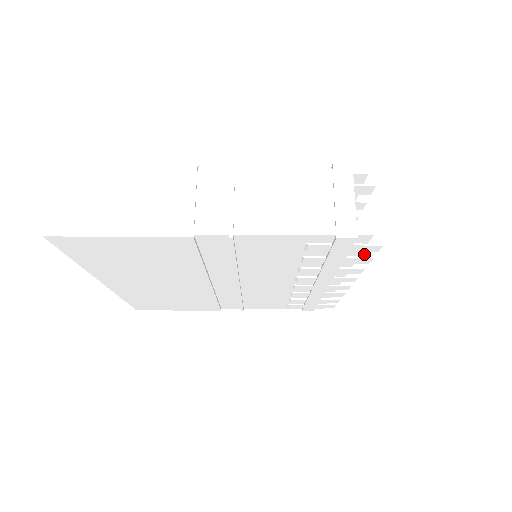
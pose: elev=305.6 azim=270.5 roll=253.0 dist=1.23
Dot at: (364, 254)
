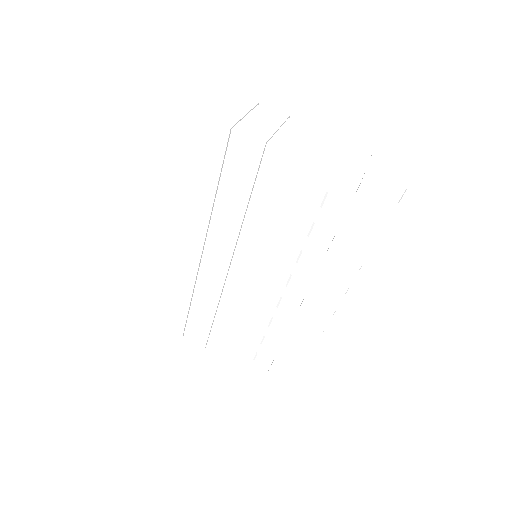
Dot at: (374, 247)
